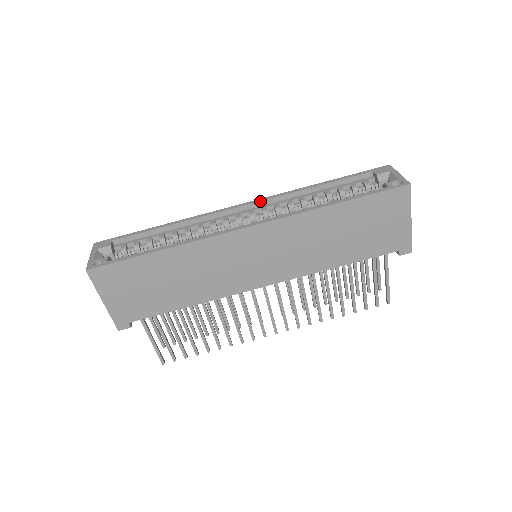
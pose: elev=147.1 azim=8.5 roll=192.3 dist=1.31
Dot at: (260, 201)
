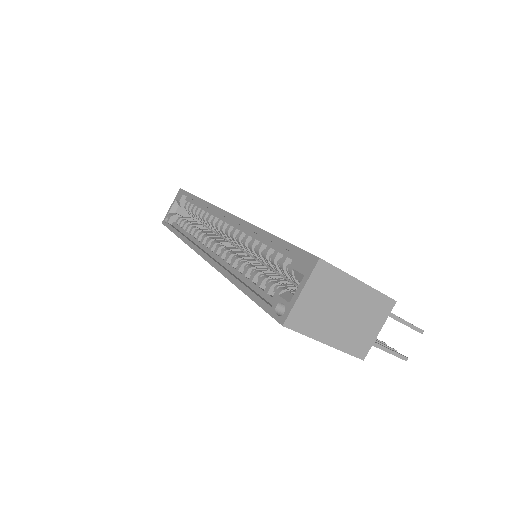
Dot at: (232, 220)
